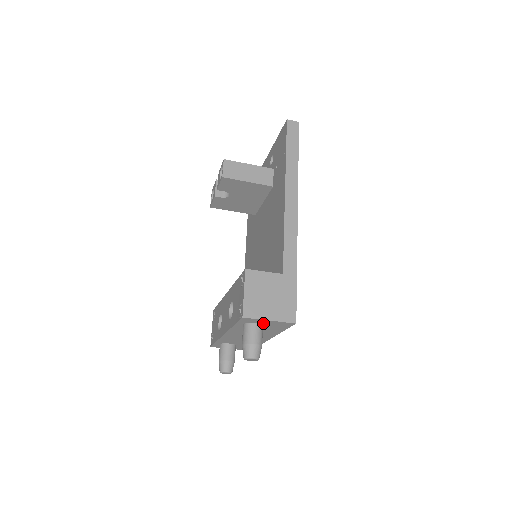
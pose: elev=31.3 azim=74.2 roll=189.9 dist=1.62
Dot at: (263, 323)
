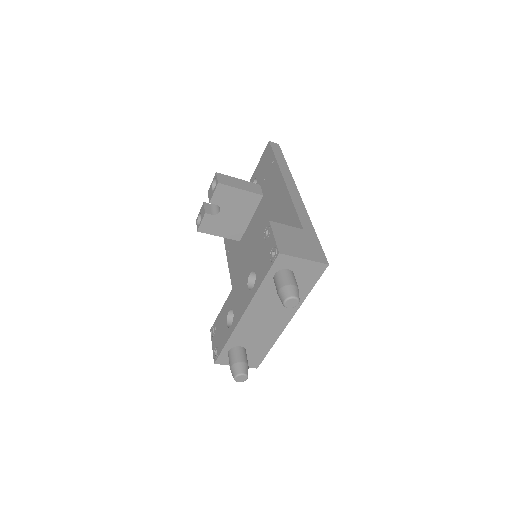
Dot at: (295, 269)
